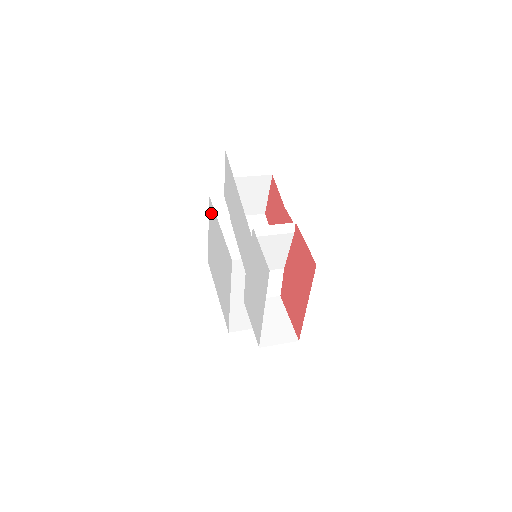
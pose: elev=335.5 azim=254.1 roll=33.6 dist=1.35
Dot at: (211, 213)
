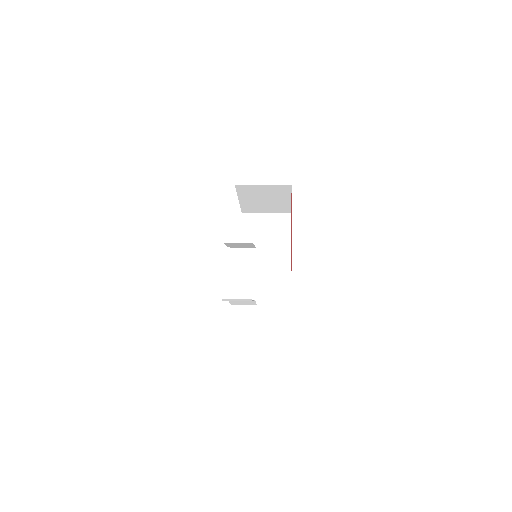
Dot at: occluded
